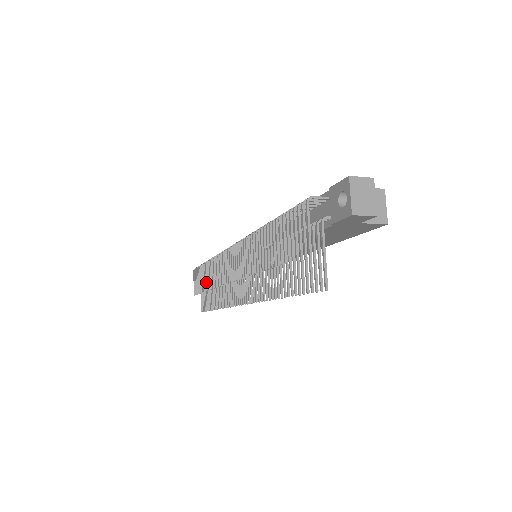
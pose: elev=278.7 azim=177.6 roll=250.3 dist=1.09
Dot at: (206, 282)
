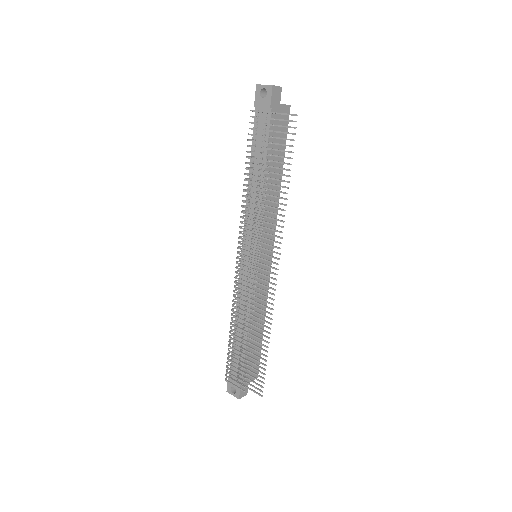
Dot at: (243, 339)
